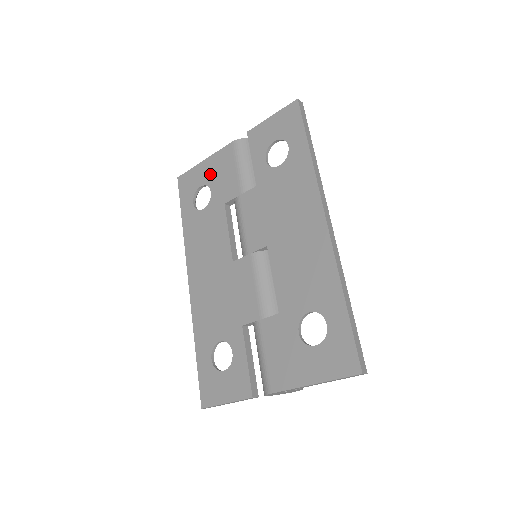
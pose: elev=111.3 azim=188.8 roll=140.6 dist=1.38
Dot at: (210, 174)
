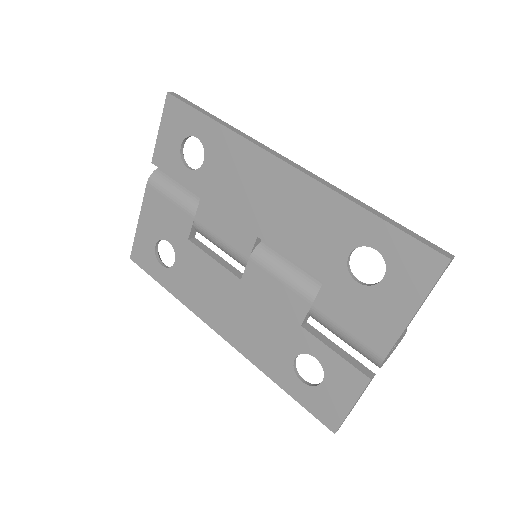
Dot at: (153, 228)
